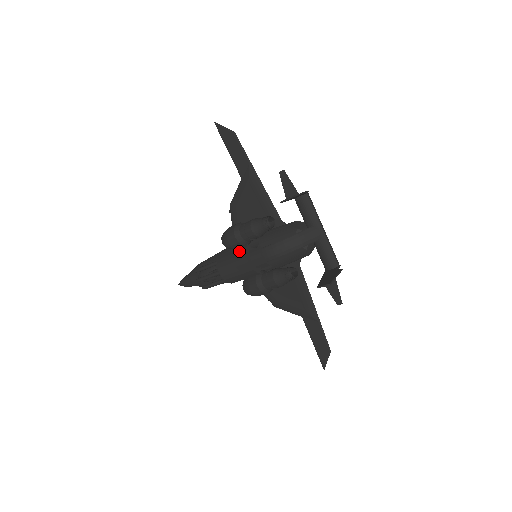
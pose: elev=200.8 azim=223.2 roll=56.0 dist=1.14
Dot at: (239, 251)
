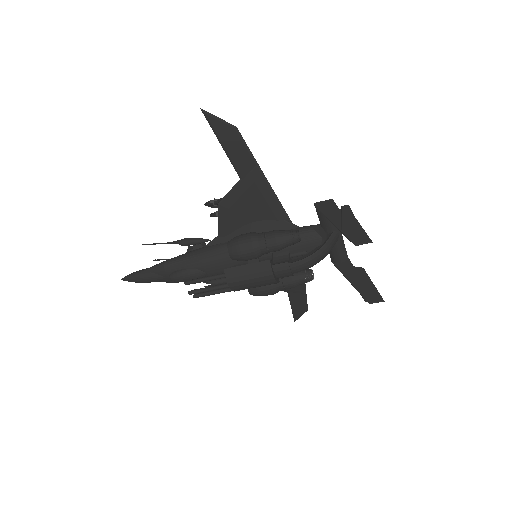
Dot at: (260, 267)
